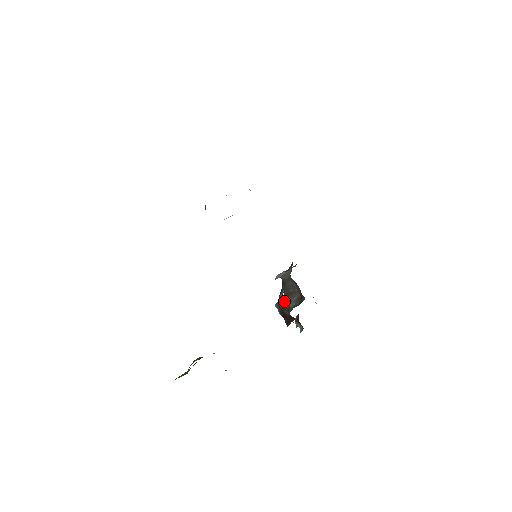
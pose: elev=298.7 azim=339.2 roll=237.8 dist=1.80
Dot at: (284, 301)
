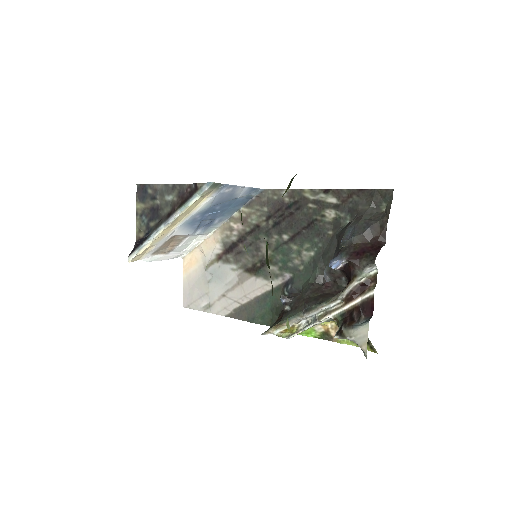
Dot at: (366, 216)
